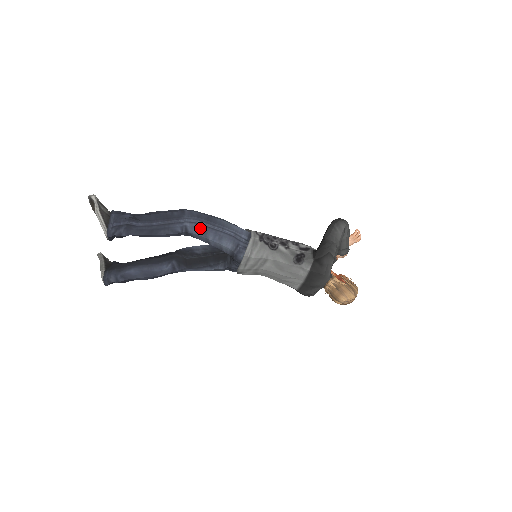
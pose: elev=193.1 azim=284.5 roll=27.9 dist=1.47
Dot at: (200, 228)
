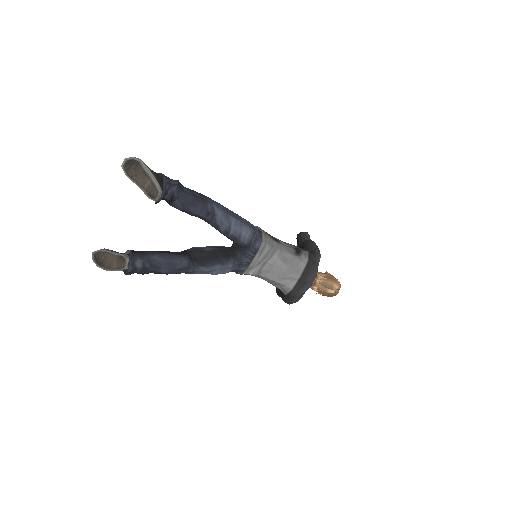
Dot at: (224, 212)
